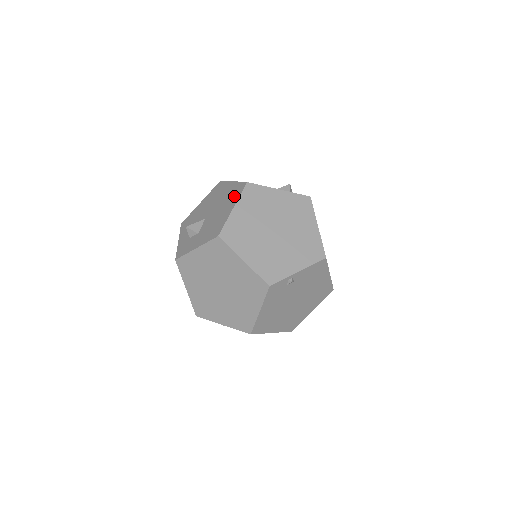
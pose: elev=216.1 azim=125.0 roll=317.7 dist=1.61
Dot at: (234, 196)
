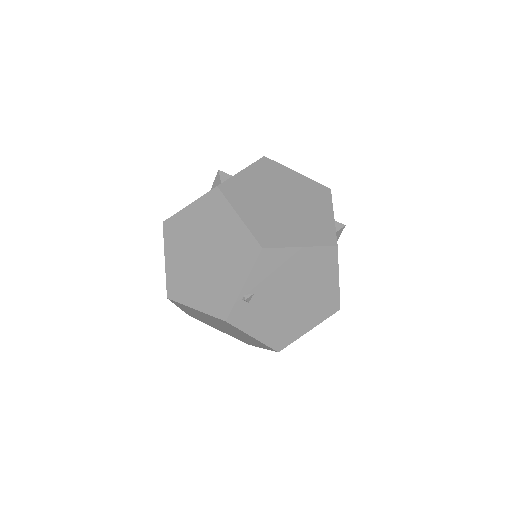
Dot at: occluded
